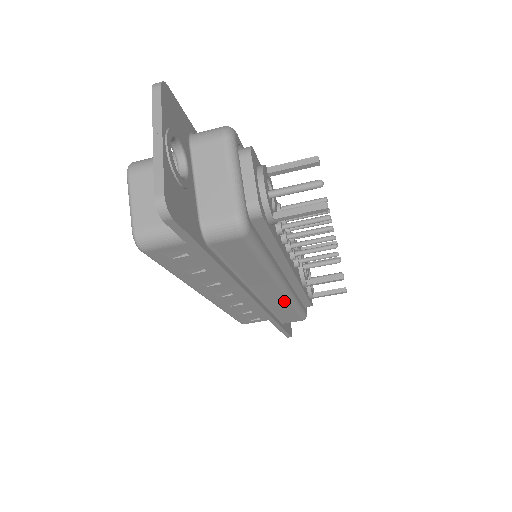
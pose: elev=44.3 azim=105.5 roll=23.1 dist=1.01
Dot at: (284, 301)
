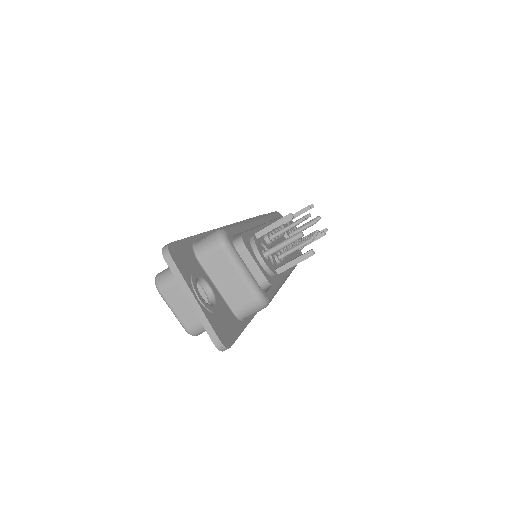
Dot at: occluded
